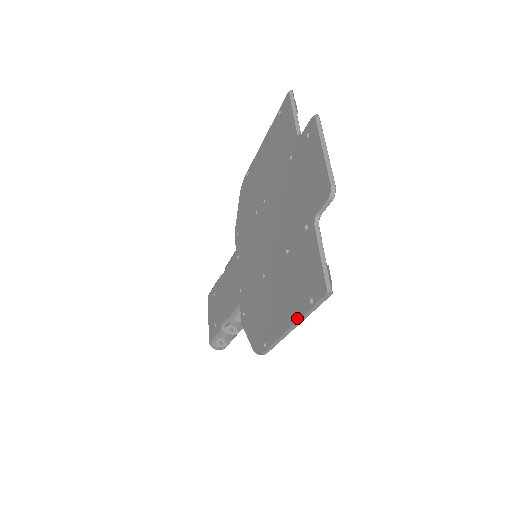
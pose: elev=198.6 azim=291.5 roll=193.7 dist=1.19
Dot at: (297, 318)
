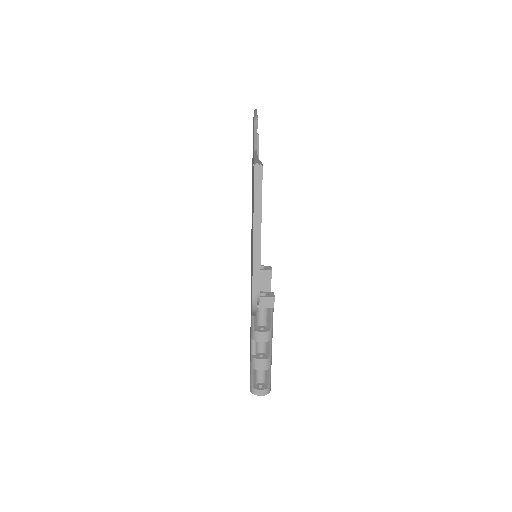
Dot at: (253, 220)
